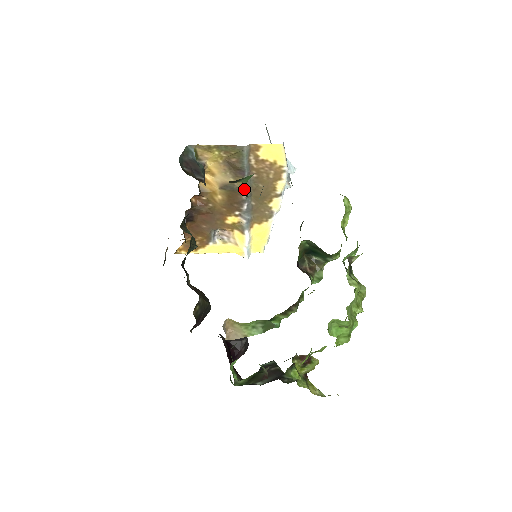
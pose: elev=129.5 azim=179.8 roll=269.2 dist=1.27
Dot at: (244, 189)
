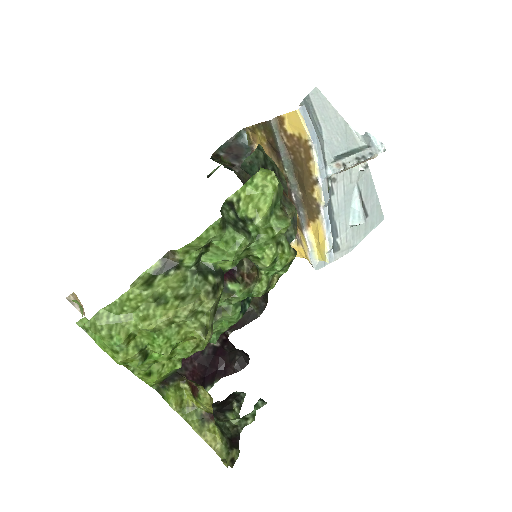
Dot at: occluded
